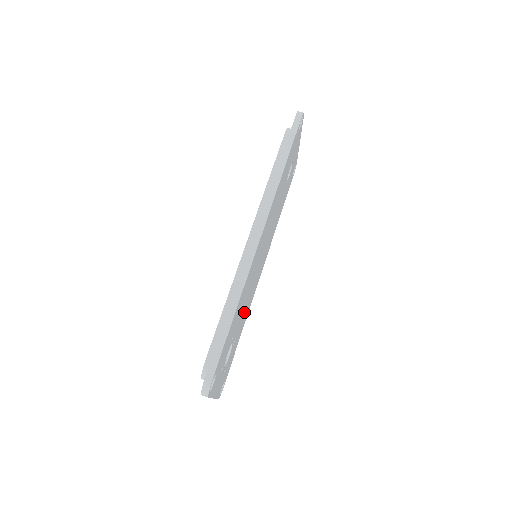
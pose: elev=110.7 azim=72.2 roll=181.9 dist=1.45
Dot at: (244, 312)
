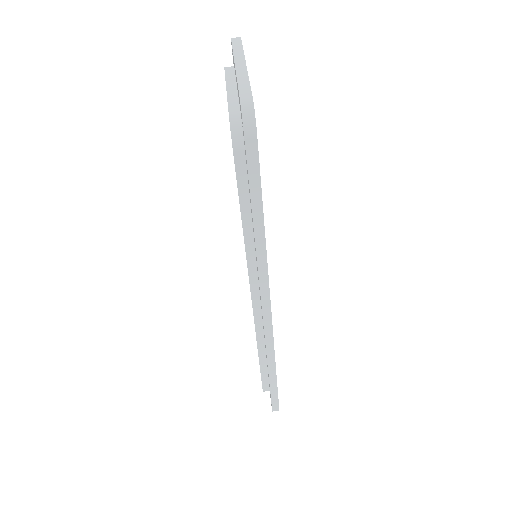
Dot at: occluded
